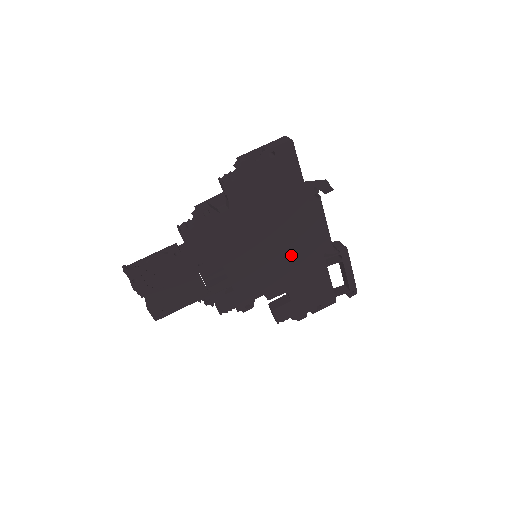
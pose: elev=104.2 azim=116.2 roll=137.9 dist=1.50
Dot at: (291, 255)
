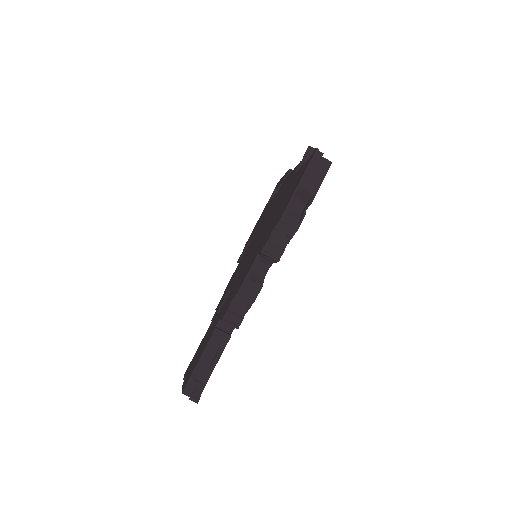
Dot at: occluded
